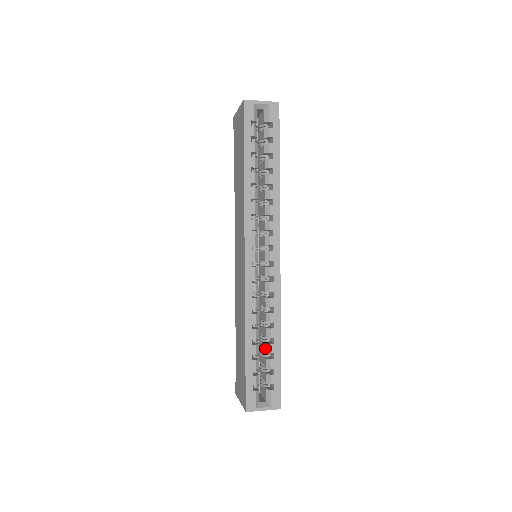
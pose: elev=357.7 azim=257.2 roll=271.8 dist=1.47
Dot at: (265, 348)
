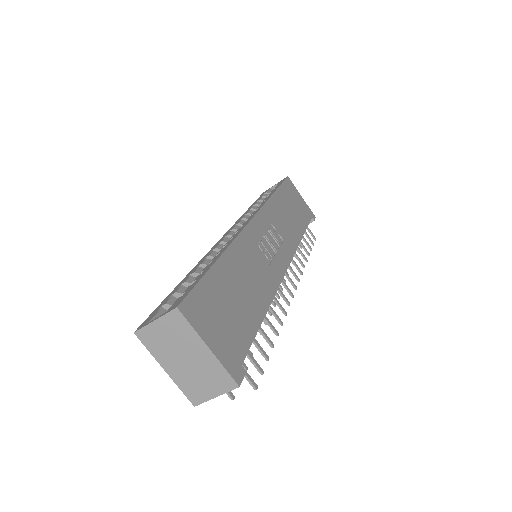
Dot at: occluded
